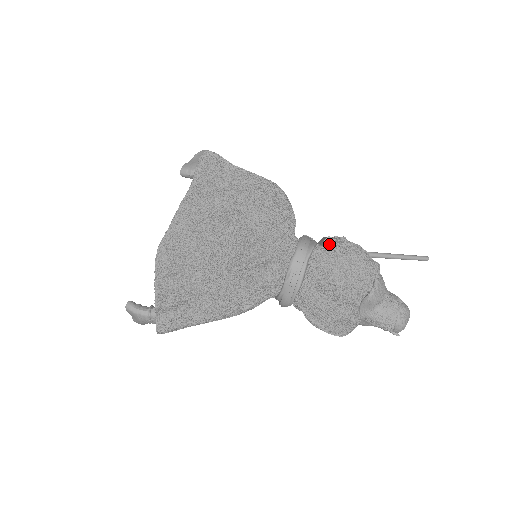
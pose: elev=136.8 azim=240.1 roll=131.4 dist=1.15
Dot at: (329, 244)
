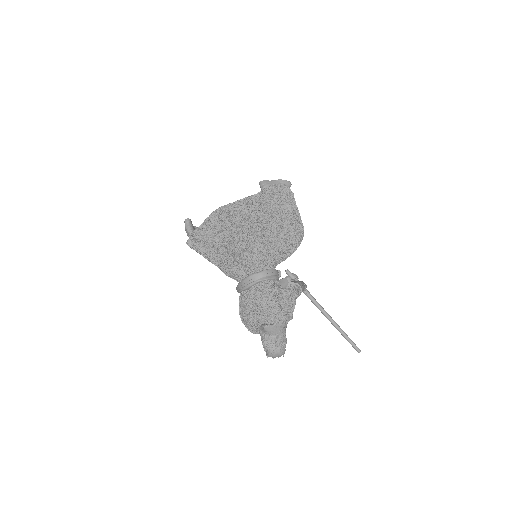
Dot at: (289, 286)
